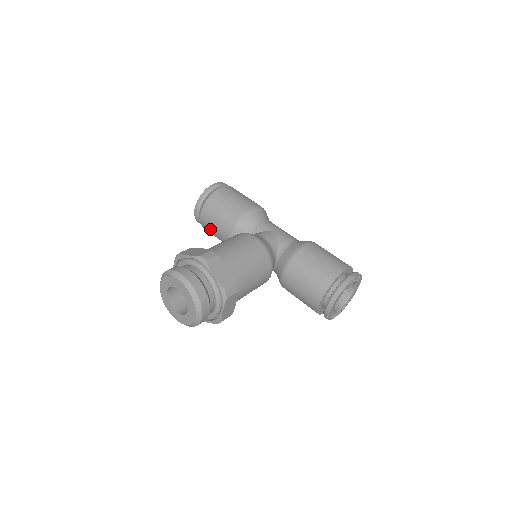
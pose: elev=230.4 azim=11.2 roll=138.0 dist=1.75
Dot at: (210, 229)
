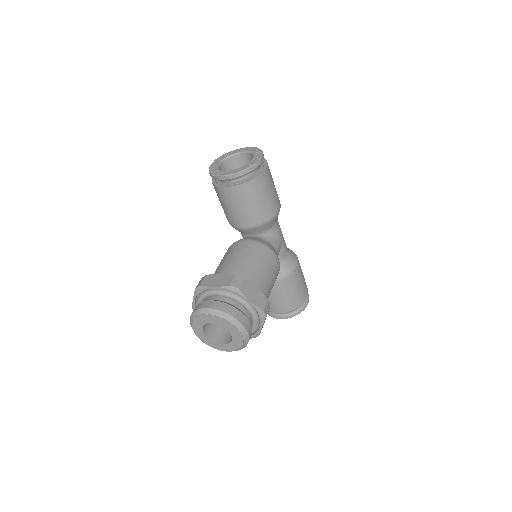
Dot at: (227, 201)
